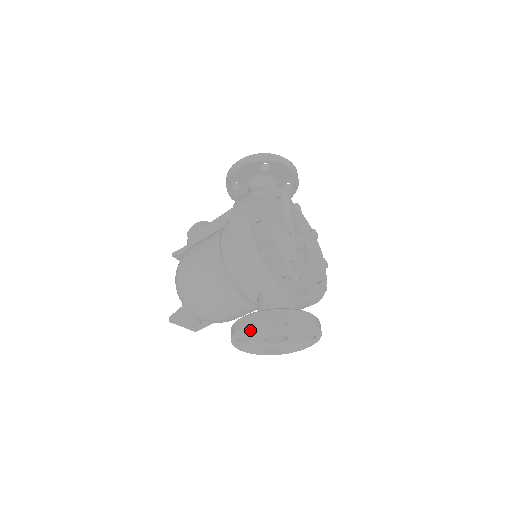
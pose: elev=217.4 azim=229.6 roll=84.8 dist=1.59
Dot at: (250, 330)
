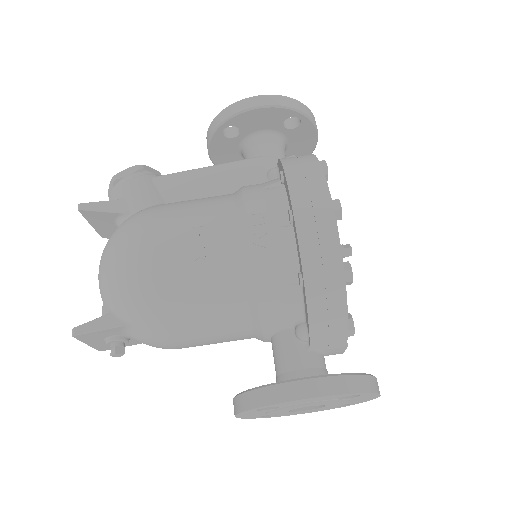
Dot at: (300, 401)
